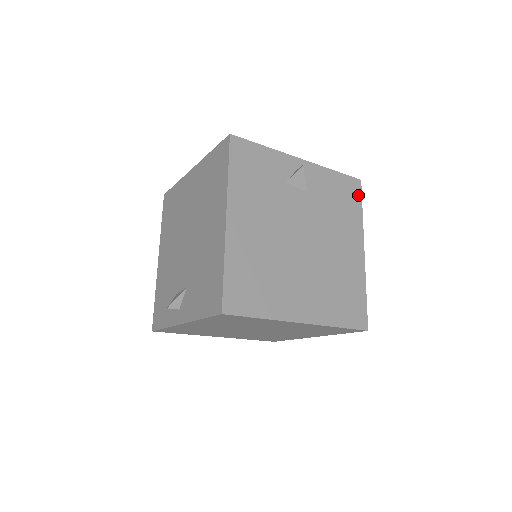
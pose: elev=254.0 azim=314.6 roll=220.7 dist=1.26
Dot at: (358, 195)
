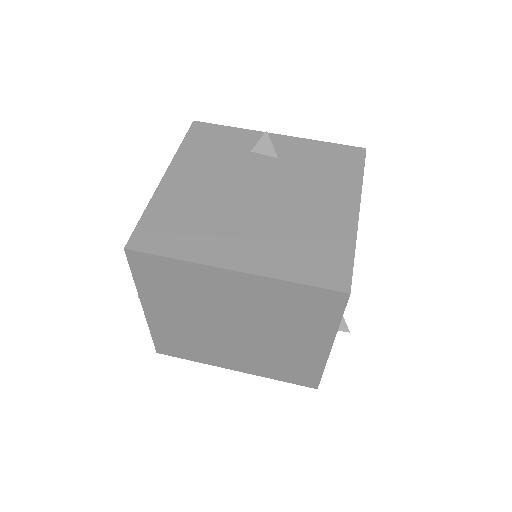
Dot at: (359, 161)
